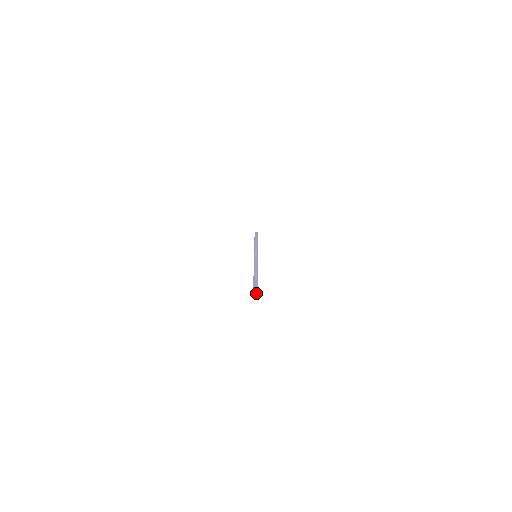
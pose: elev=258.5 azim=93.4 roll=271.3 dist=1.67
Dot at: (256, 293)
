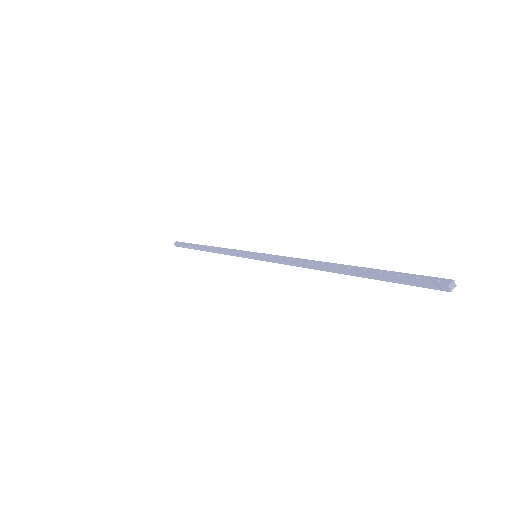
Dot at: (438, 280)
